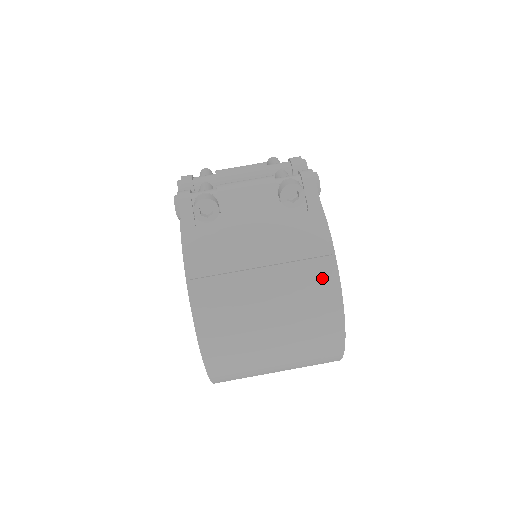
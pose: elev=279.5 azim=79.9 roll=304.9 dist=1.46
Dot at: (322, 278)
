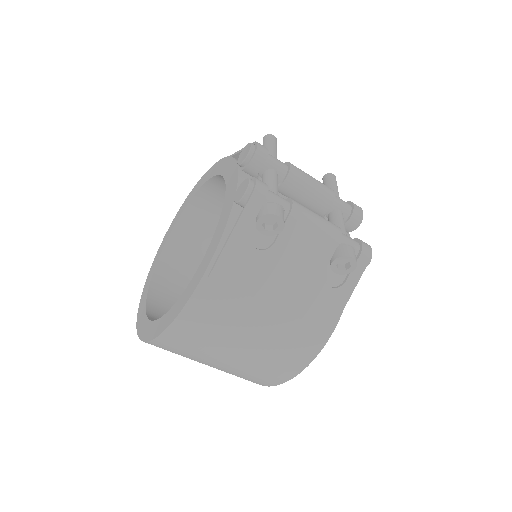
Dot at: (308, 344)
